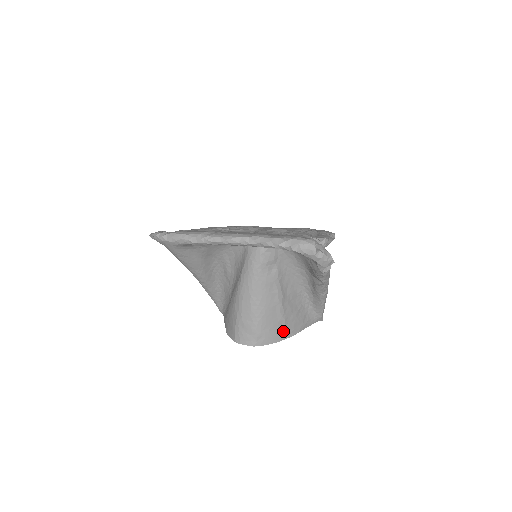
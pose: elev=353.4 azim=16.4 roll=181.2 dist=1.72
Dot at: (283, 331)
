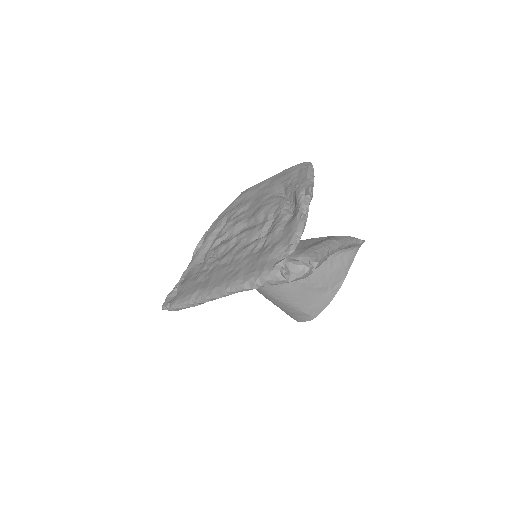
Dot at: (328, 292)
